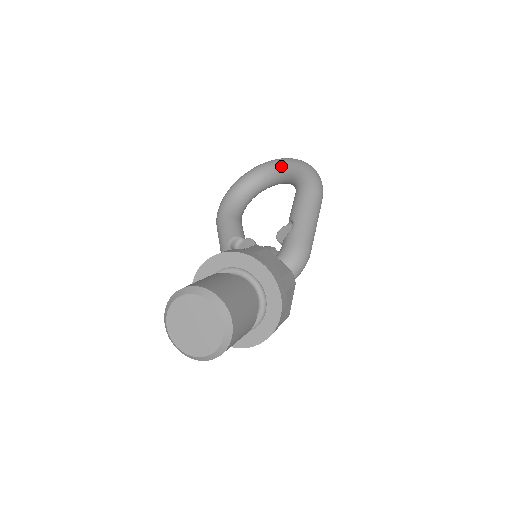
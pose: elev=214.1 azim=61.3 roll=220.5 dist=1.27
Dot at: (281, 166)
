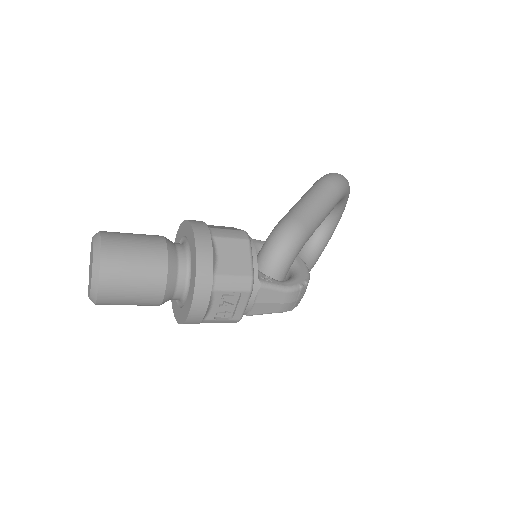
Dot at: occluded
